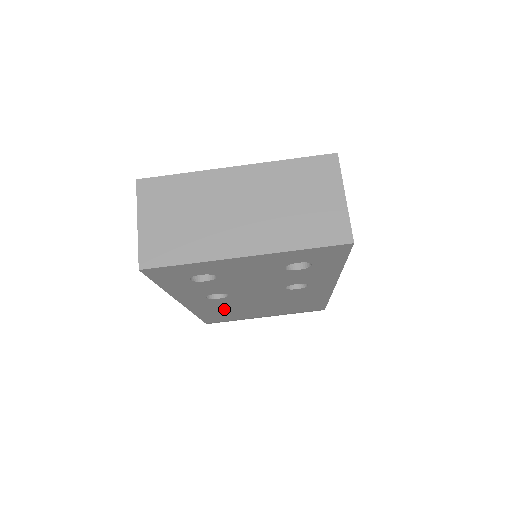
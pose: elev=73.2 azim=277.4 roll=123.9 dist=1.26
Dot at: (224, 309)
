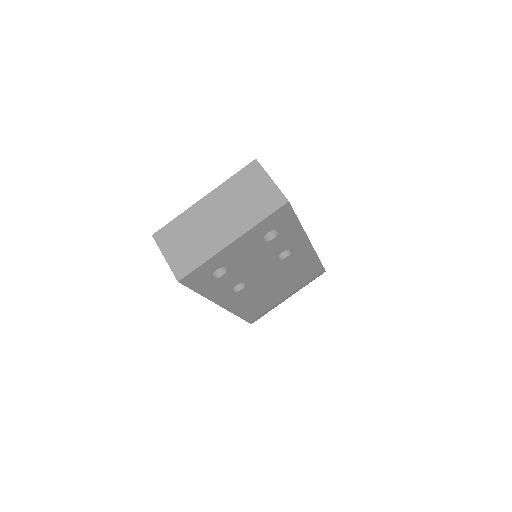
Dot at: (252, 300)
